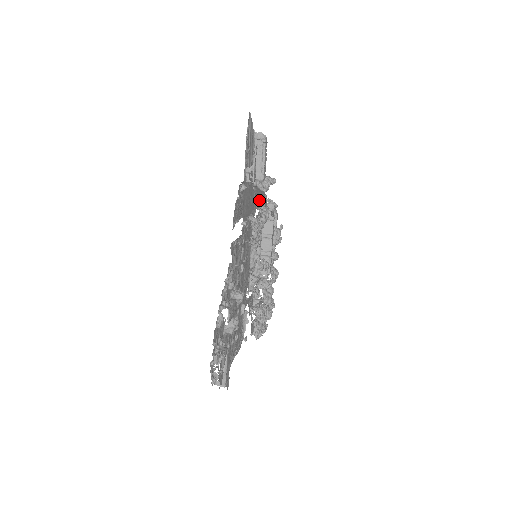
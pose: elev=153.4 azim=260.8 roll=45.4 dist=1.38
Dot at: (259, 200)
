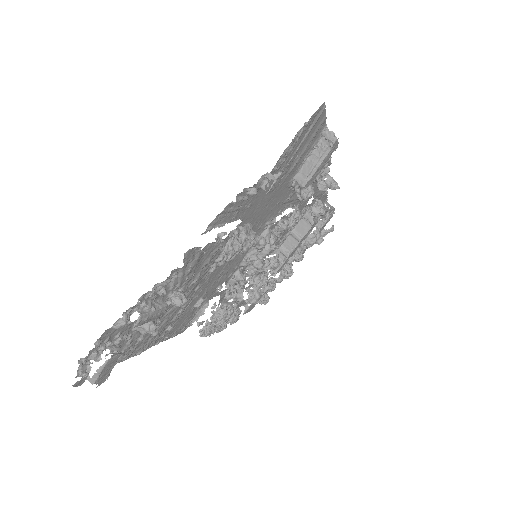
Dot at: occluded
